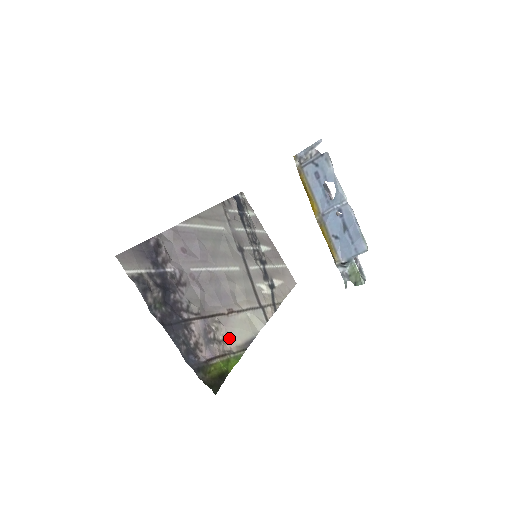
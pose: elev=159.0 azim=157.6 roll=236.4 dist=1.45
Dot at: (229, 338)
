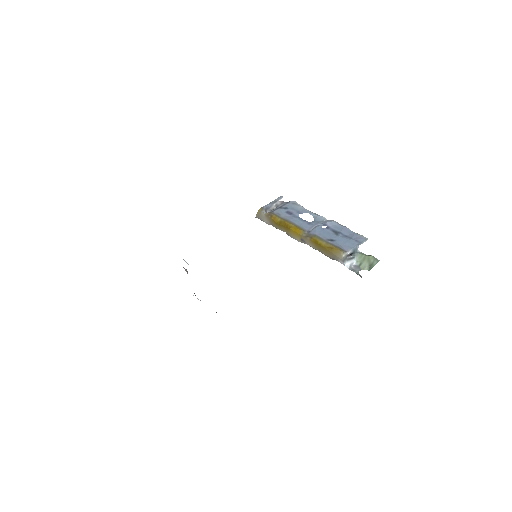
Dot at: occluded
